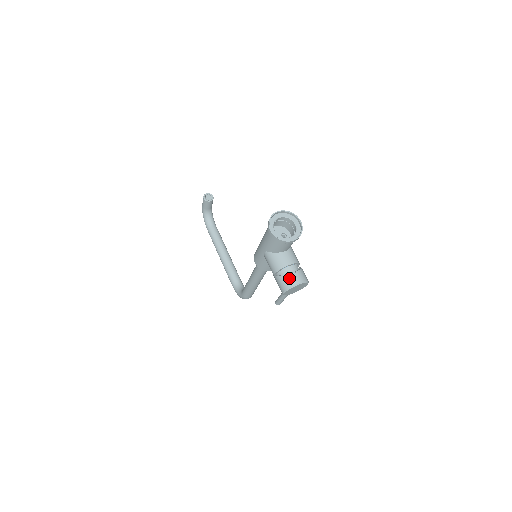
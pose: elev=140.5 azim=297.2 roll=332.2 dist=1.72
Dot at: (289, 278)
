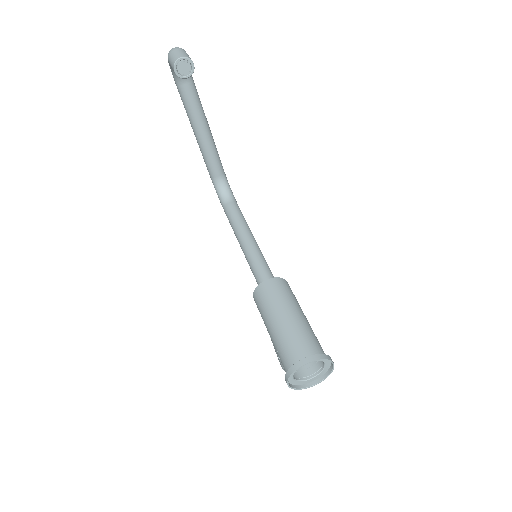
Dot at: occluded
